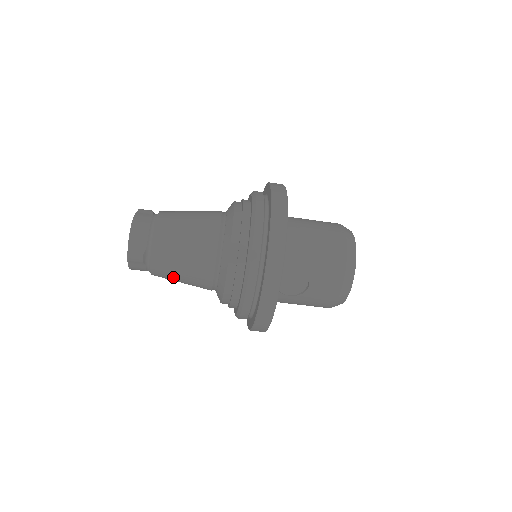
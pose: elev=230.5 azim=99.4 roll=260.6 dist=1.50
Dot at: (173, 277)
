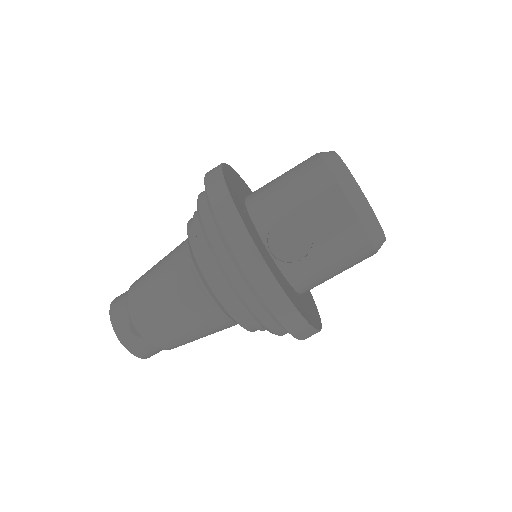
Dot at: (175, 333)
